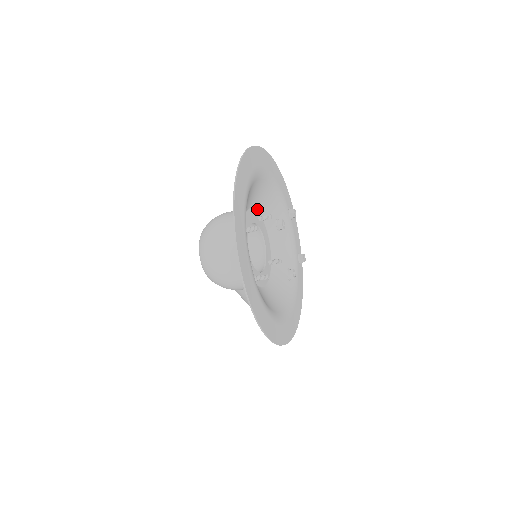
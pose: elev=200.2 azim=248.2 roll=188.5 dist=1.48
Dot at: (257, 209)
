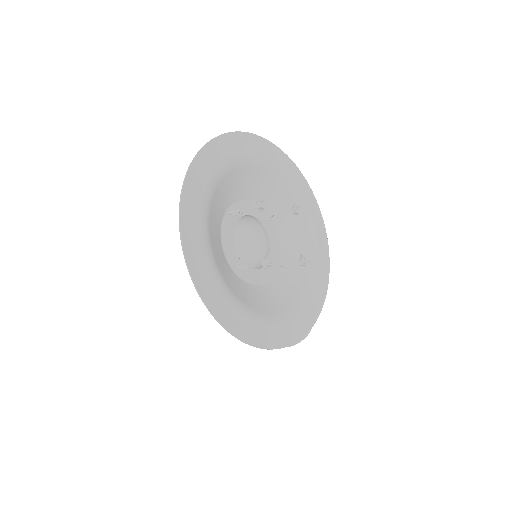
Dot at: occluded
